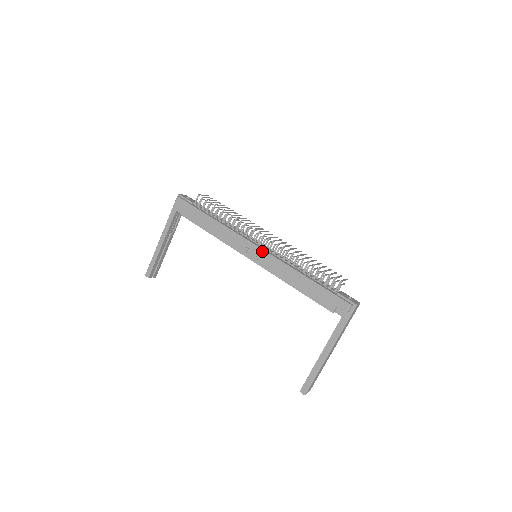
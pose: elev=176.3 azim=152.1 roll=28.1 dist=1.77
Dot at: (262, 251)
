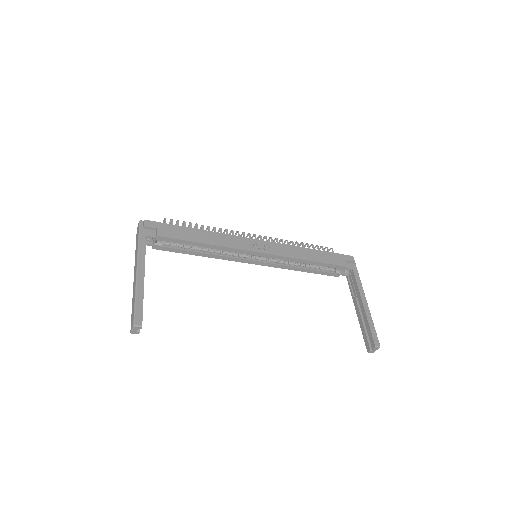
Dot at: (266, 242)
